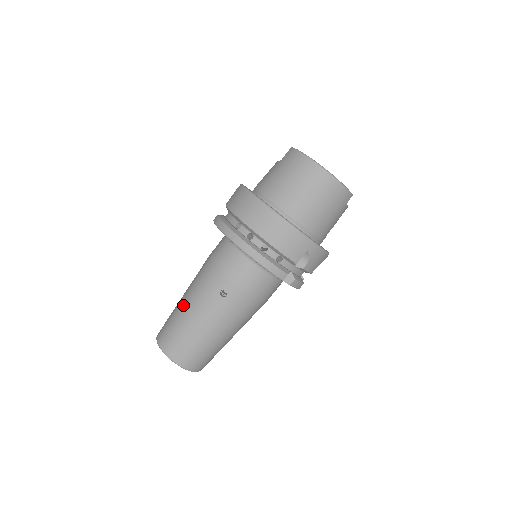
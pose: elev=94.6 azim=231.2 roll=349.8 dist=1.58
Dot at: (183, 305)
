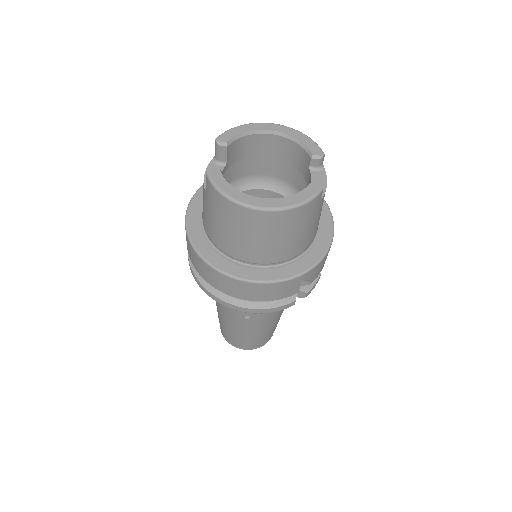
Dot at: (221, 319)
